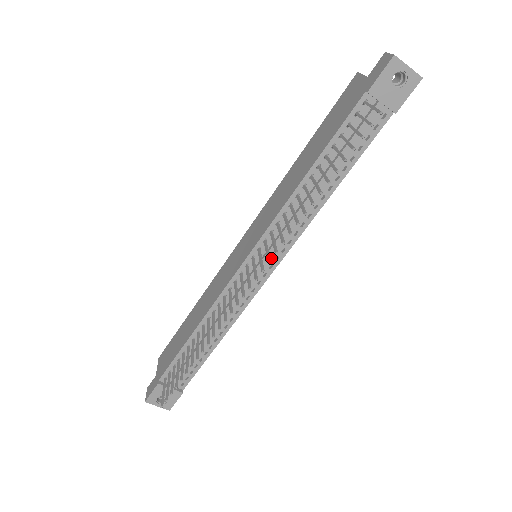
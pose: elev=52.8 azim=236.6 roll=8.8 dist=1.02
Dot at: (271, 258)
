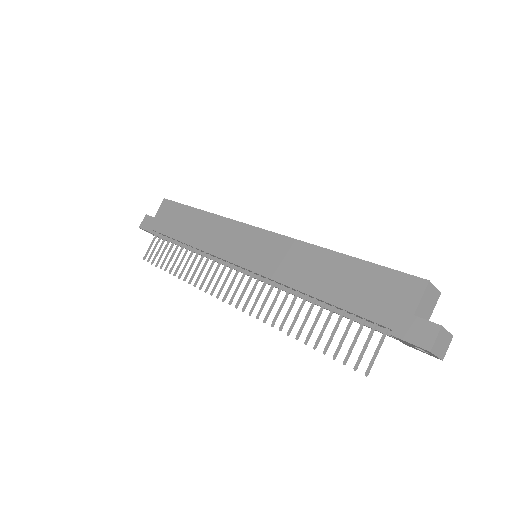
Dot at: occluded
